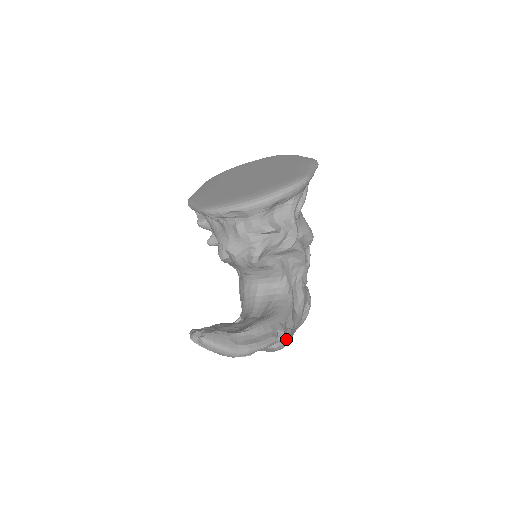
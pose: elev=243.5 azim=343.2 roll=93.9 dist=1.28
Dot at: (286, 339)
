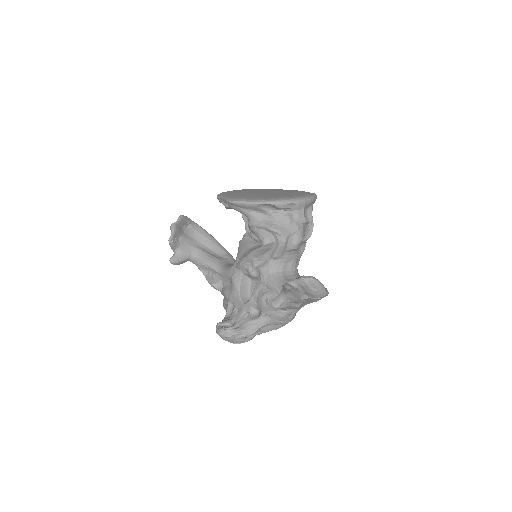
Dot at: (297, 311)
